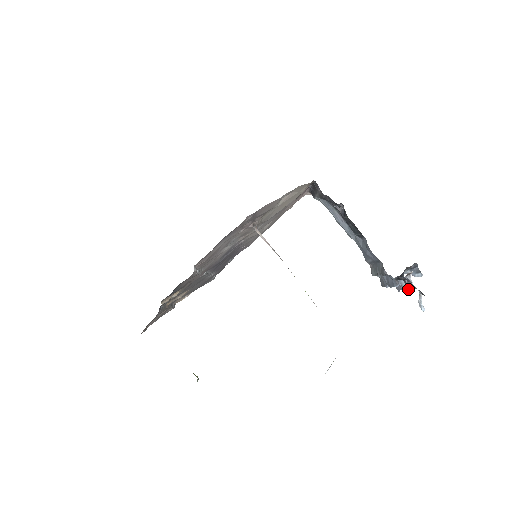
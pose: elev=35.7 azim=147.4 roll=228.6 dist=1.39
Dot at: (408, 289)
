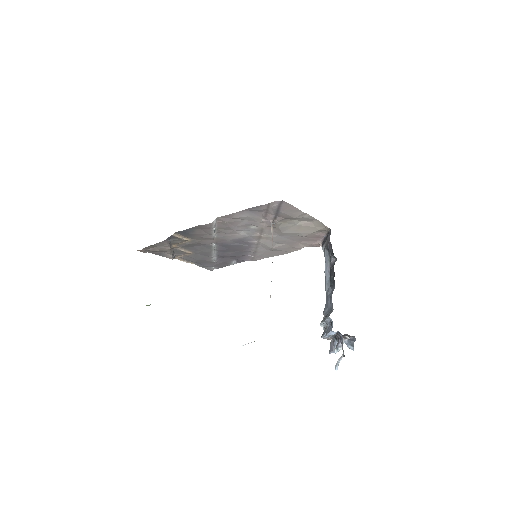
Dot at: (337, 347)
